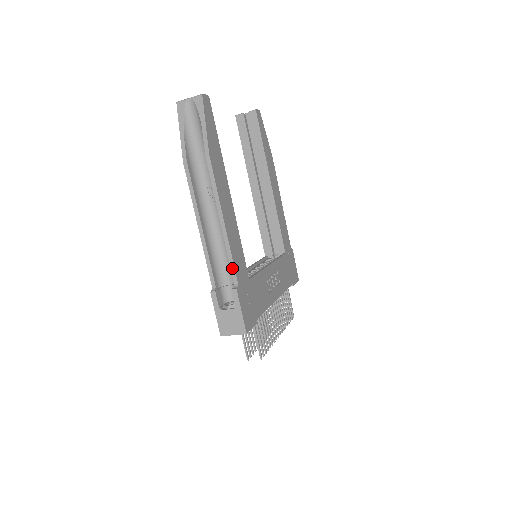
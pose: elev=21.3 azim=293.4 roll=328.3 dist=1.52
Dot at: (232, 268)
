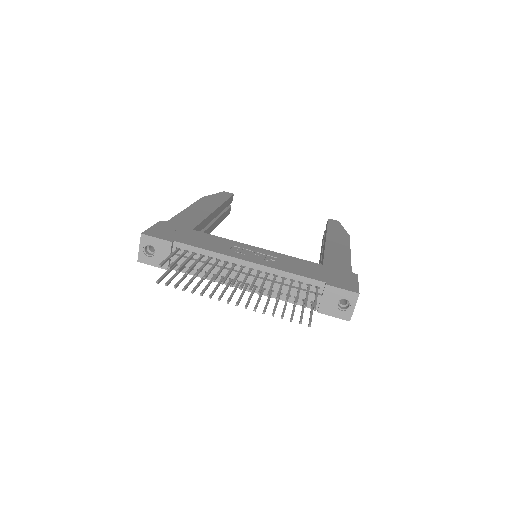
Dot at: occluded
